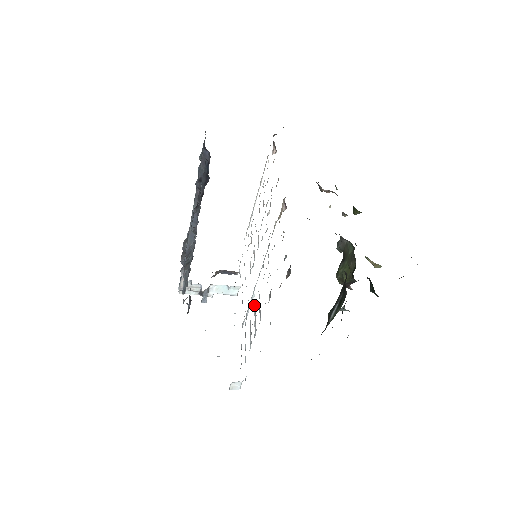
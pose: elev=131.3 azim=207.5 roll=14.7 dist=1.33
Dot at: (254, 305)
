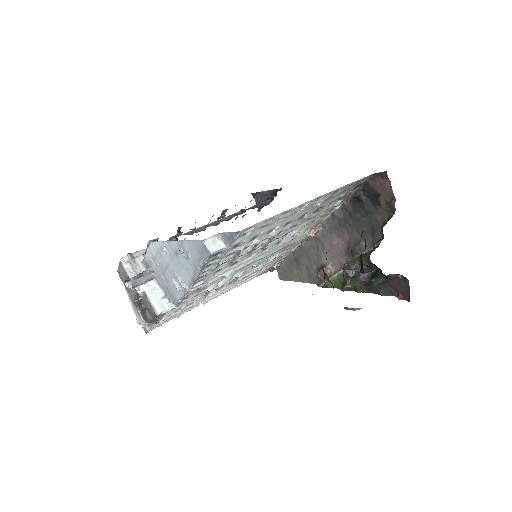
Dot at: (255, 249)
